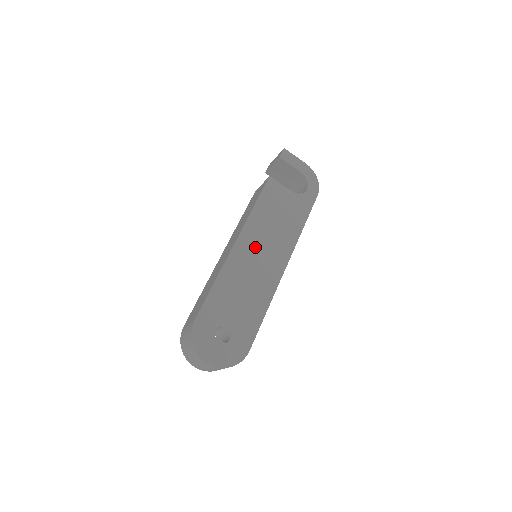
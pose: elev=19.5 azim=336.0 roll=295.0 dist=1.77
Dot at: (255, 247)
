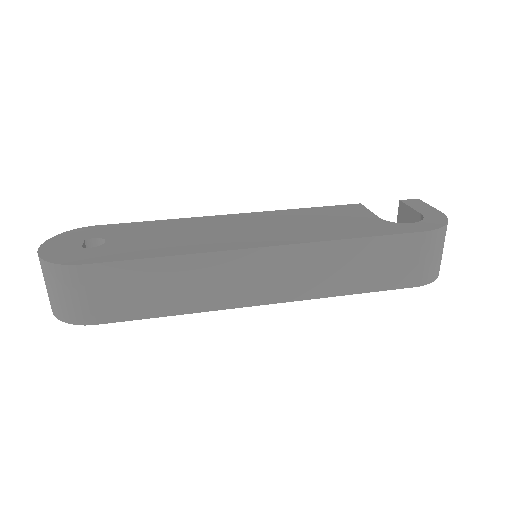
Dot at: (249, 223)
